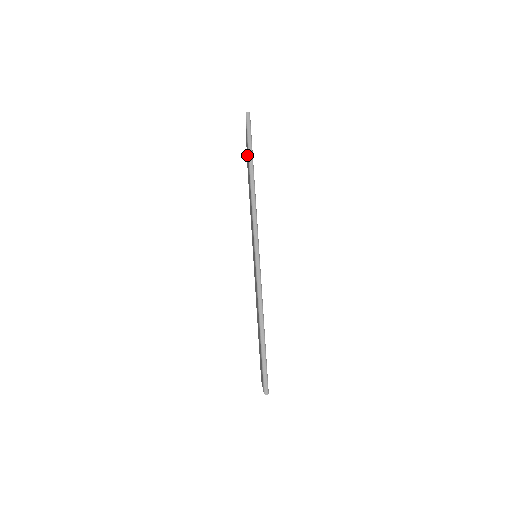
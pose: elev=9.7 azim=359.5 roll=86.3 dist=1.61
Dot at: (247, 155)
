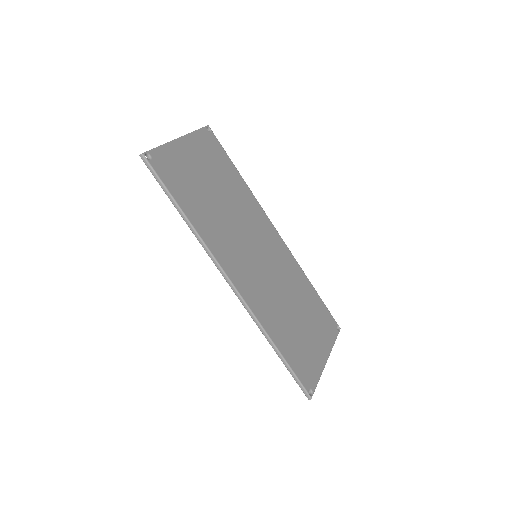
Dot at: occluded
